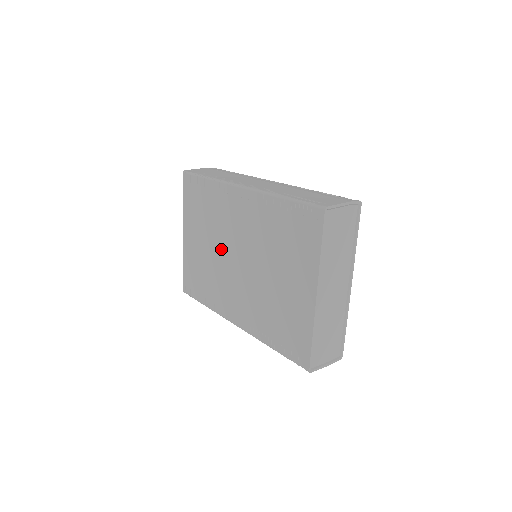
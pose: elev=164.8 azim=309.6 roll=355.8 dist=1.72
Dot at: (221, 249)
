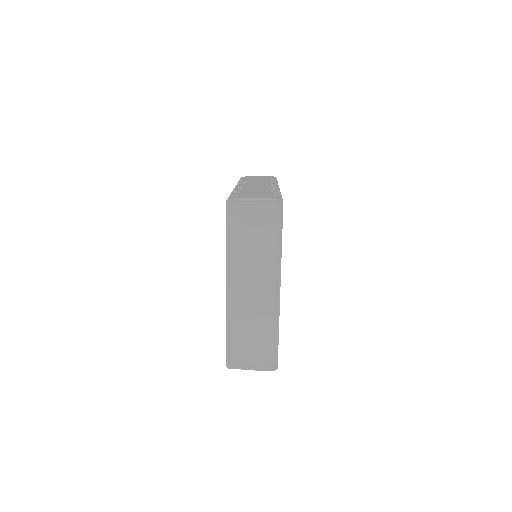
Dot at: occluded
